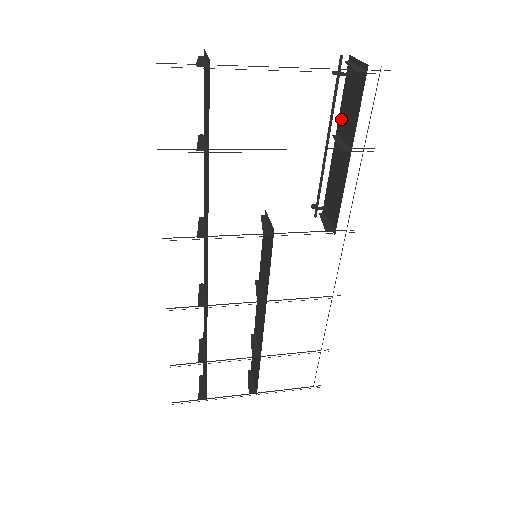
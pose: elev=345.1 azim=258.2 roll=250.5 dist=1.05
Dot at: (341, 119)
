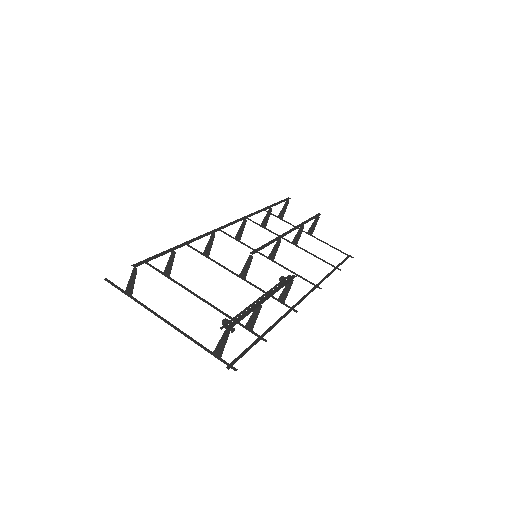
Dot at: occluded
